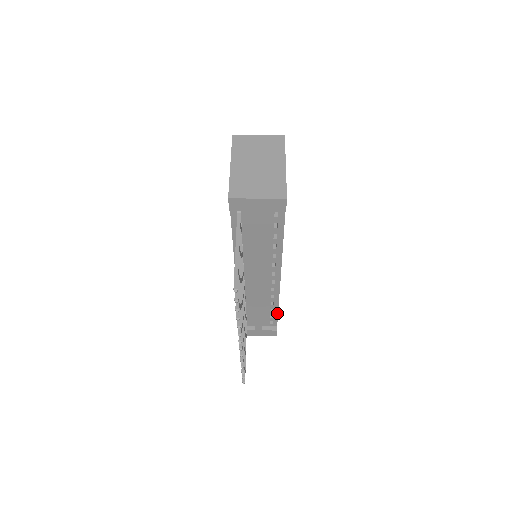
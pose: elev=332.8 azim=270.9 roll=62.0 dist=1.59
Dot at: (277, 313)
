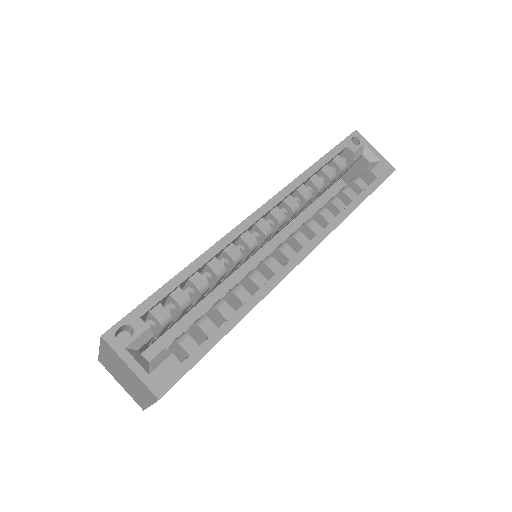
Dot at: occluded
